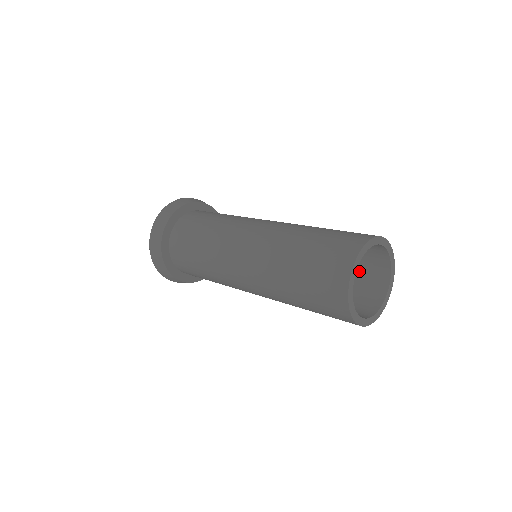
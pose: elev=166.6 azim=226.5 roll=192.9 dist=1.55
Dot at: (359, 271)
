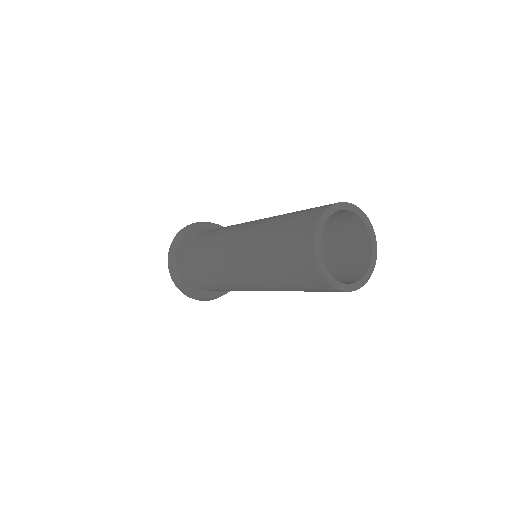
Dot at: (340, 229)
